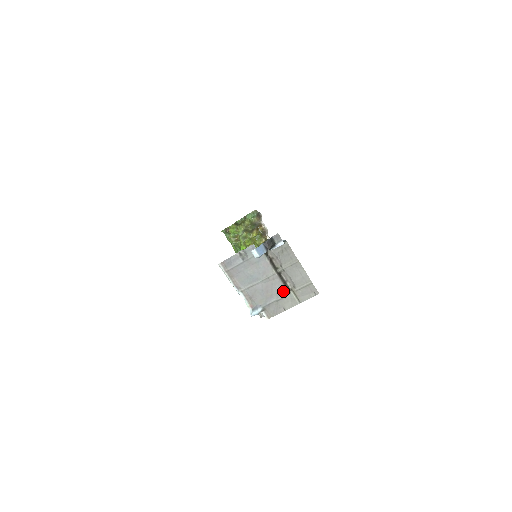
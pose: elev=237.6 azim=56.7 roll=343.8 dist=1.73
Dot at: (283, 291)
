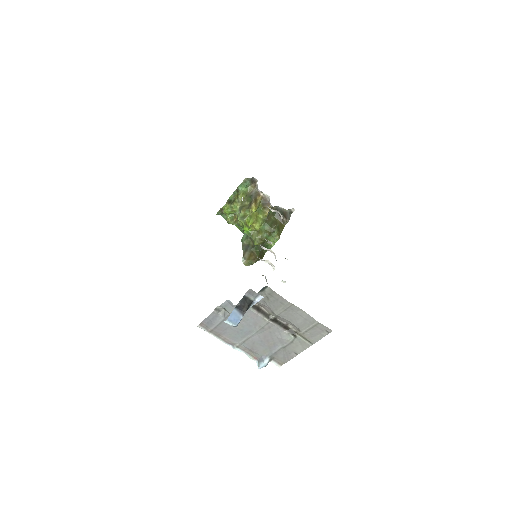
Dot at: (286, 337)
